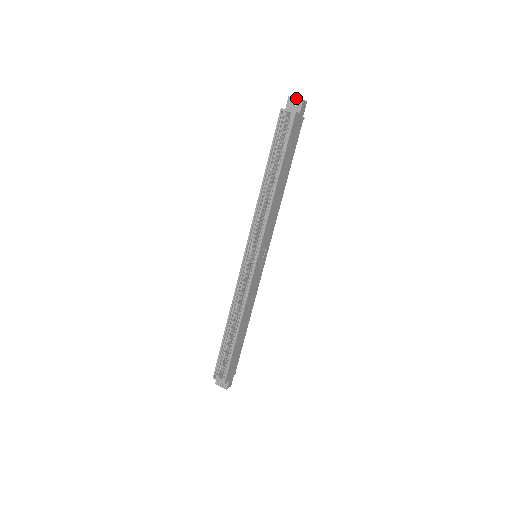
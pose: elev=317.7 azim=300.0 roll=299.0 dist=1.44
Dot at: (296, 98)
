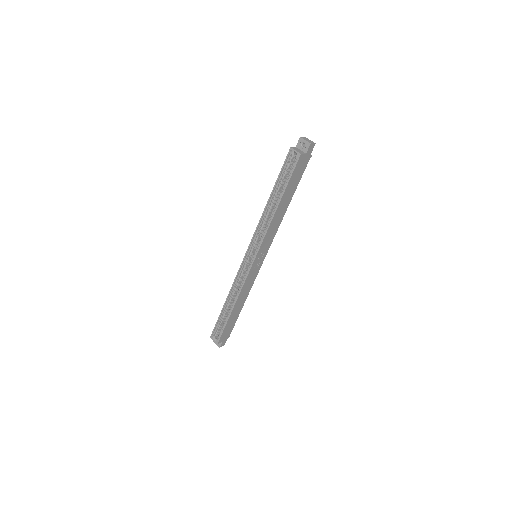
Dot at: (305, 140)
